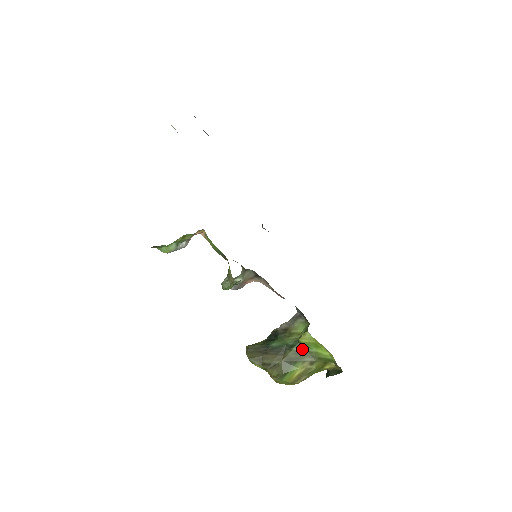
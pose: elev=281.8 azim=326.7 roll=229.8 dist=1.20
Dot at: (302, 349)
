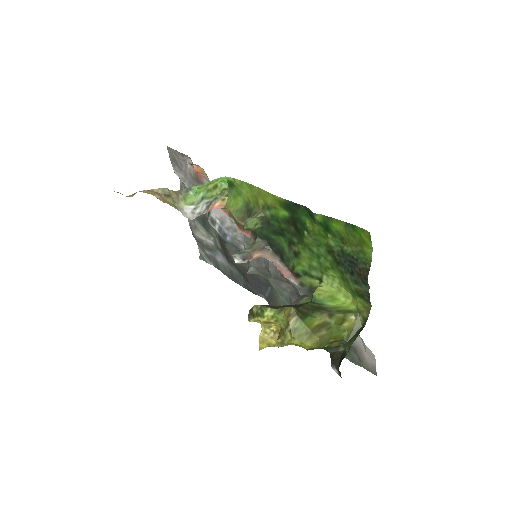
Dot at: (317, 305)
